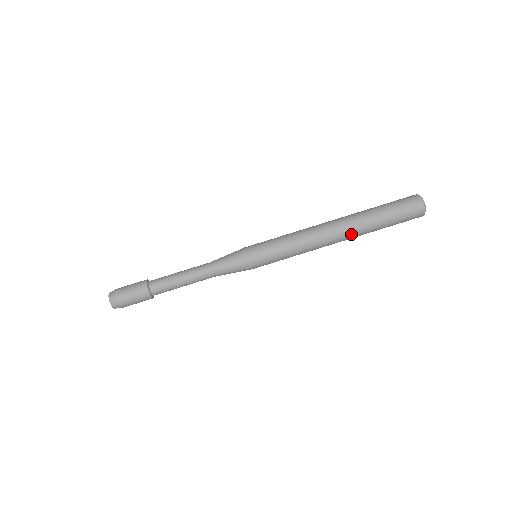
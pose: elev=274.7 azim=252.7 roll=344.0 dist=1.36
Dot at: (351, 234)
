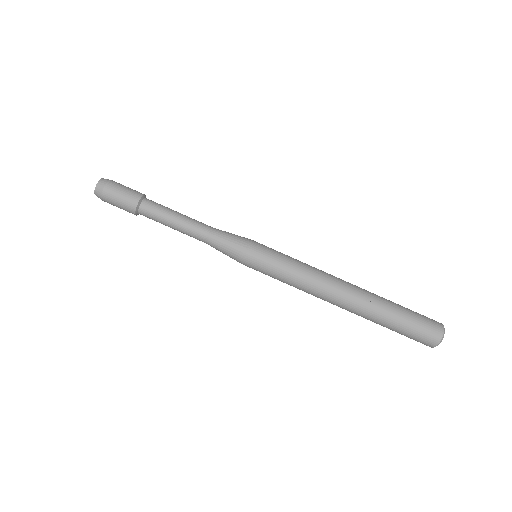
Dot at: (359, 302)
